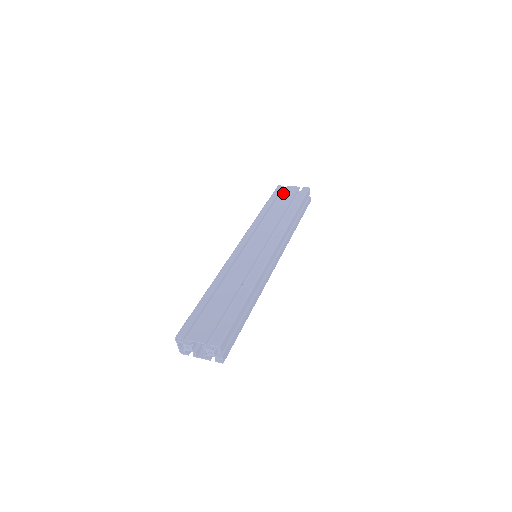
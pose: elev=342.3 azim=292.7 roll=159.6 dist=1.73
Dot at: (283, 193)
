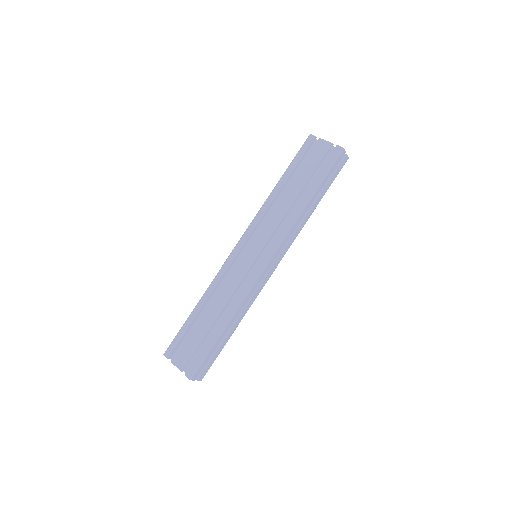
Dot at: (310, 154)
